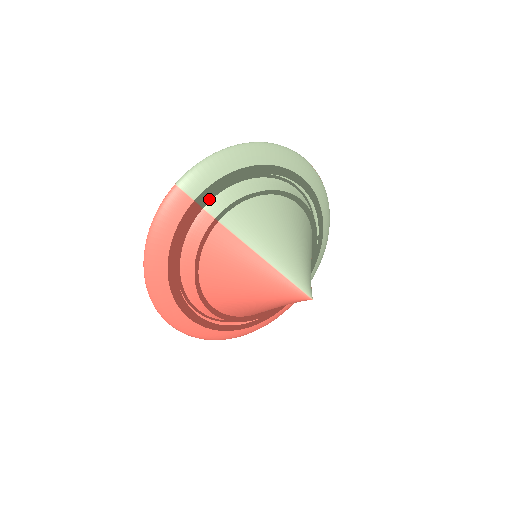
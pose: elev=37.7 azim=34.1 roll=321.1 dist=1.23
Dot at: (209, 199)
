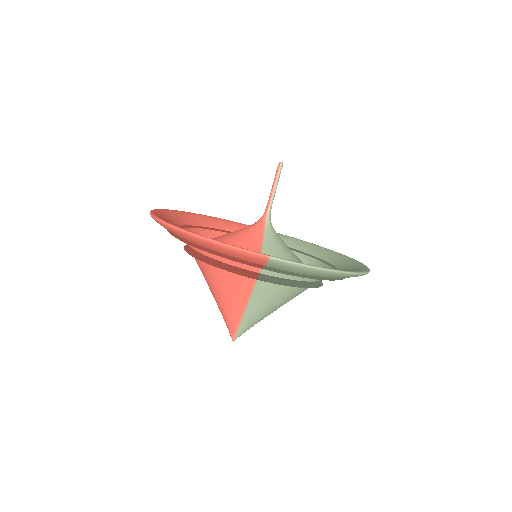
Dot at: occluded
